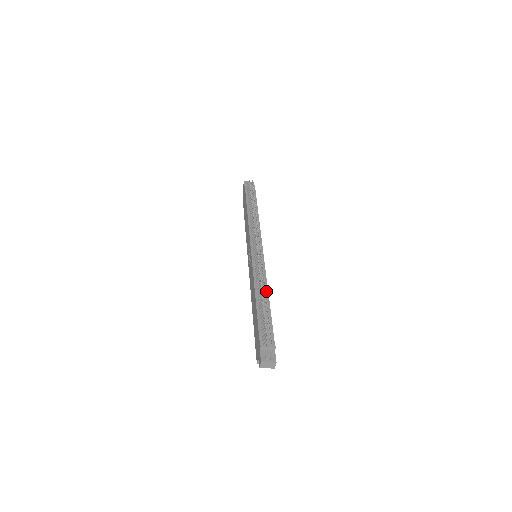
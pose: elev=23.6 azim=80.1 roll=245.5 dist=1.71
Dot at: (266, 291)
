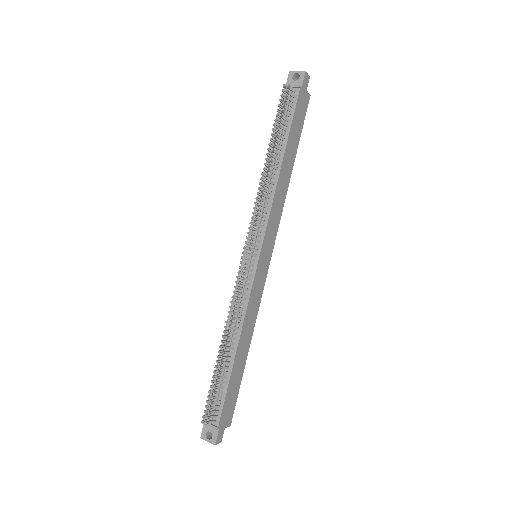
Dot at: (237, 336)
